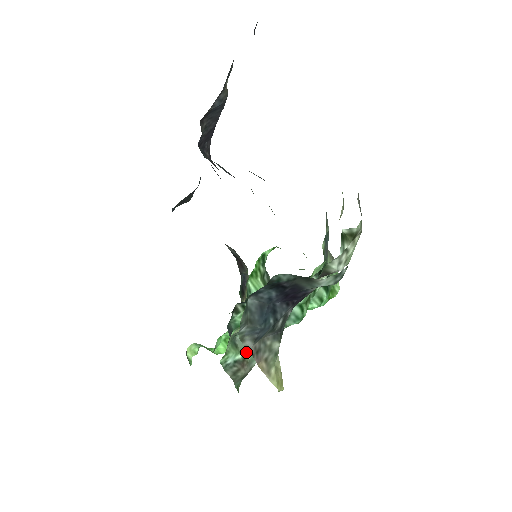
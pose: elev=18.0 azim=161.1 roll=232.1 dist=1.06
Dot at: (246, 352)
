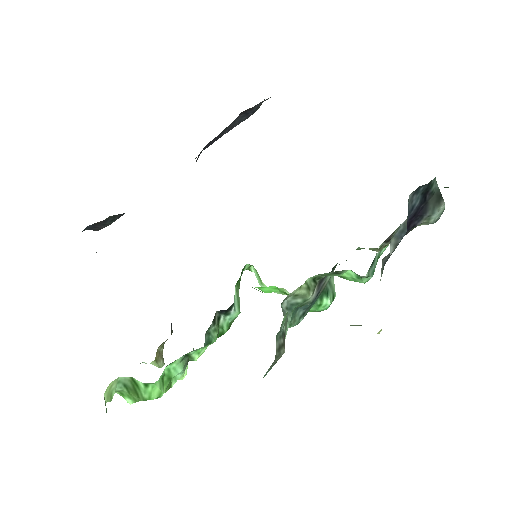
Dot at: (286, 328)
